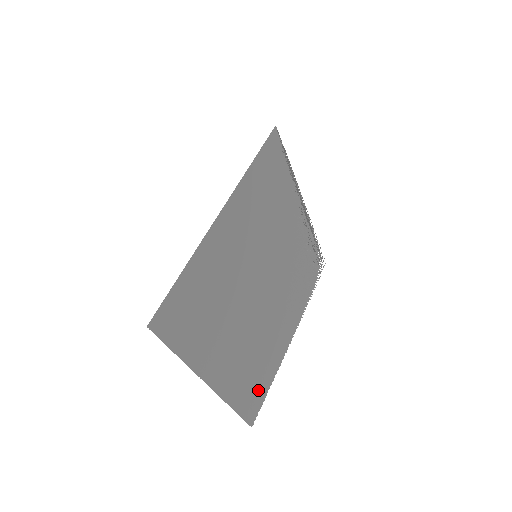
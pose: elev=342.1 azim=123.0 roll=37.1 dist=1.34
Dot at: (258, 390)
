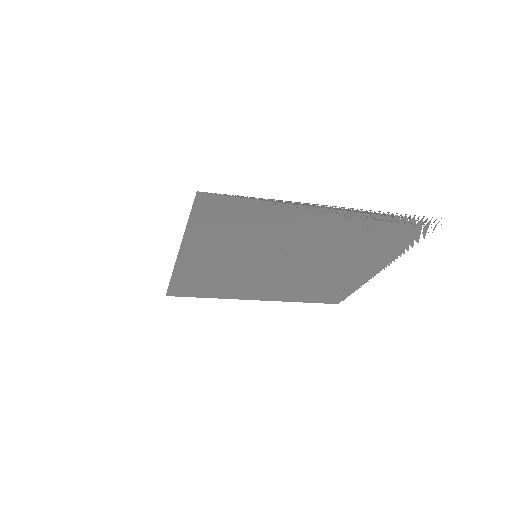
Dot at: (333, 294)
